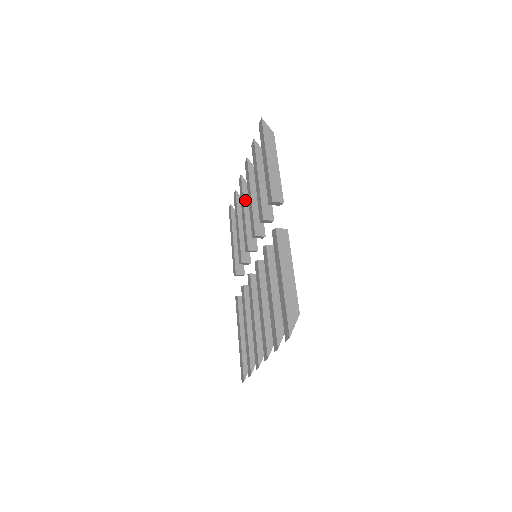
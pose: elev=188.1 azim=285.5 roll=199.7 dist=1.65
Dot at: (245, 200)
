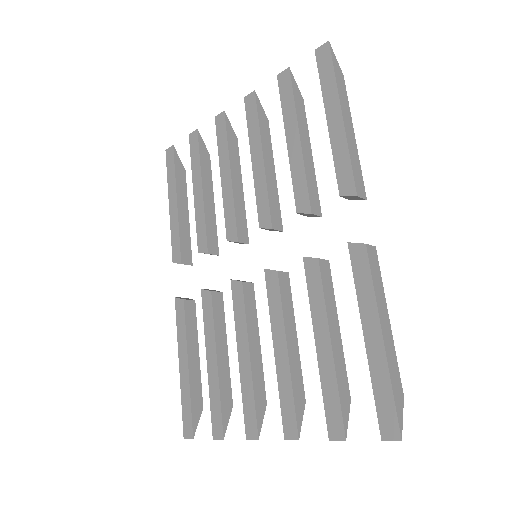
Dot at: (231, 156)
